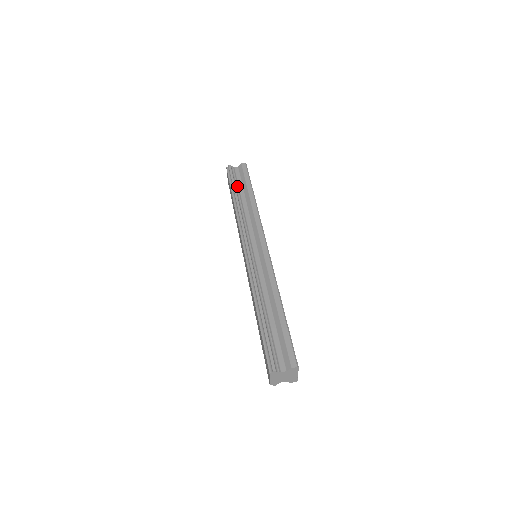
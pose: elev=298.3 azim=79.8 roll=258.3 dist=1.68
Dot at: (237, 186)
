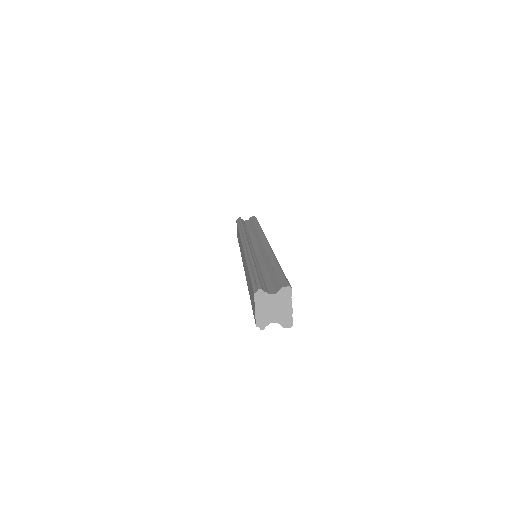
Dot at: (244, 225)
